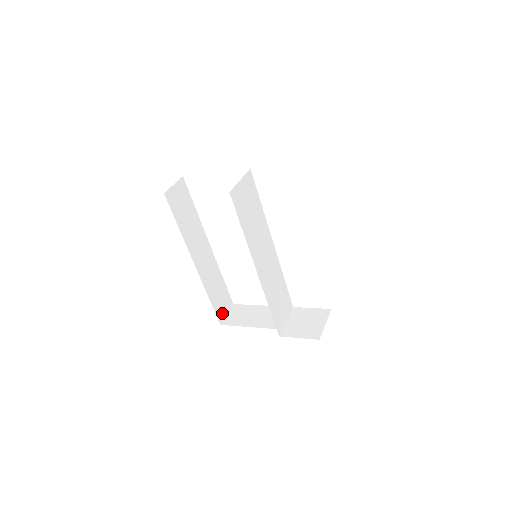
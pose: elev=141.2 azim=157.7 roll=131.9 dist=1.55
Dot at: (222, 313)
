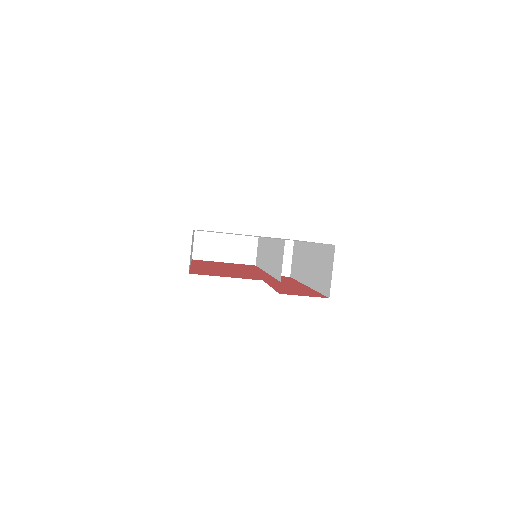
Dot at: occluded
